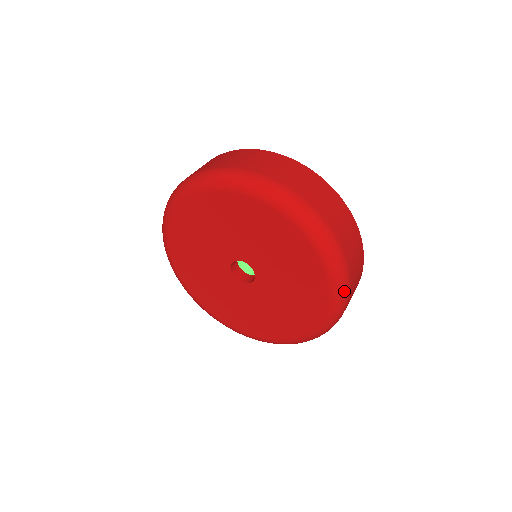
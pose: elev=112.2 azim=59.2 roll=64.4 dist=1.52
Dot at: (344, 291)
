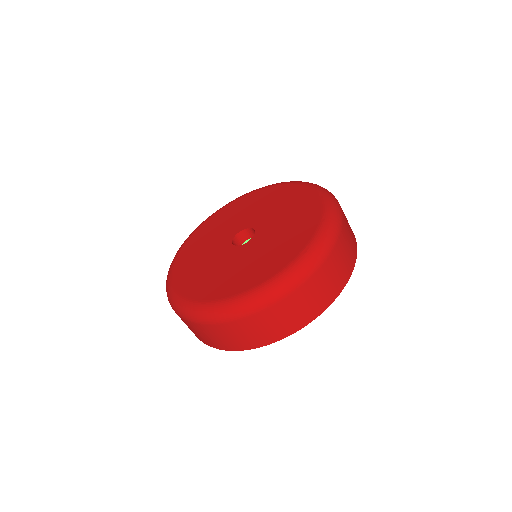
Dot at: (306, 269)
